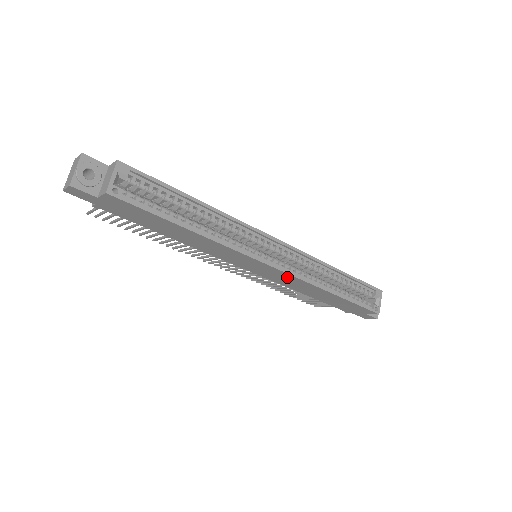
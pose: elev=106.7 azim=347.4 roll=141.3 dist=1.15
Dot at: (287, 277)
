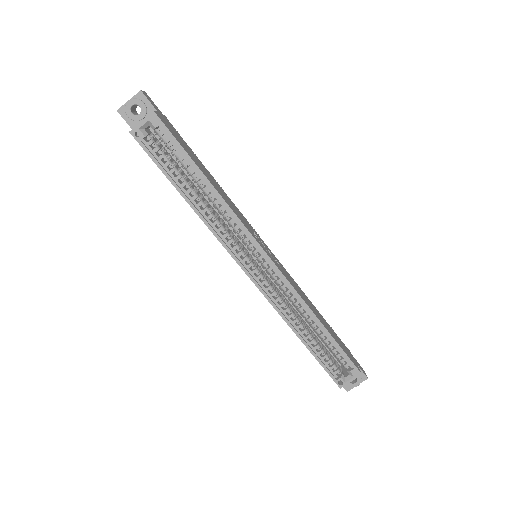
Dot at: occluded
